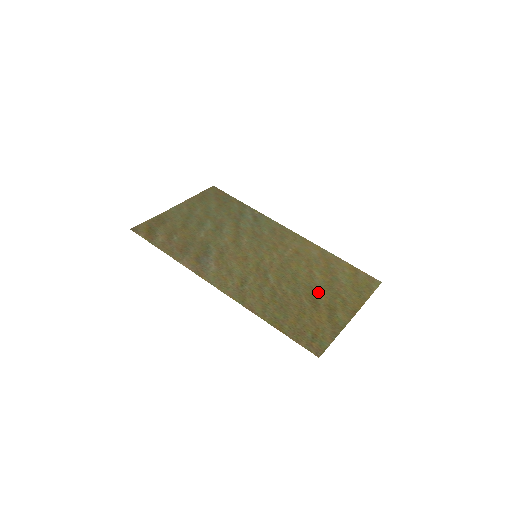
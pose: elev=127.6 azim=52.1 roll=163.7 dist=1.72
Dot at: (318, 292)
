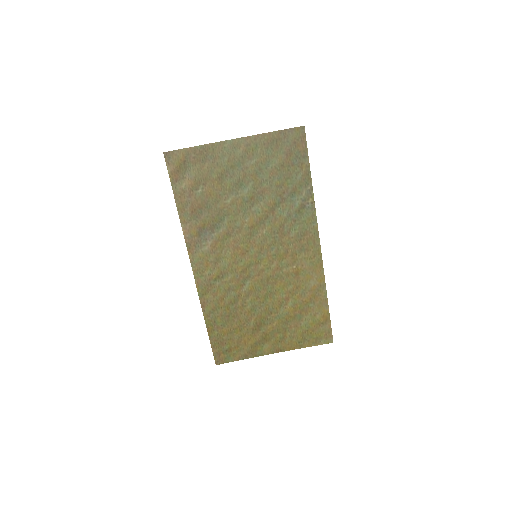
Dot at: (271, 320)
